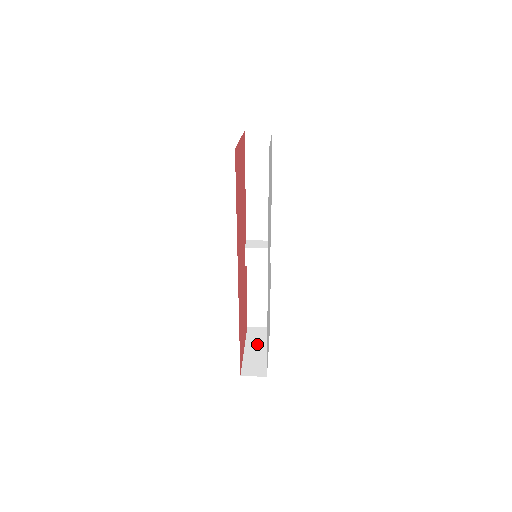
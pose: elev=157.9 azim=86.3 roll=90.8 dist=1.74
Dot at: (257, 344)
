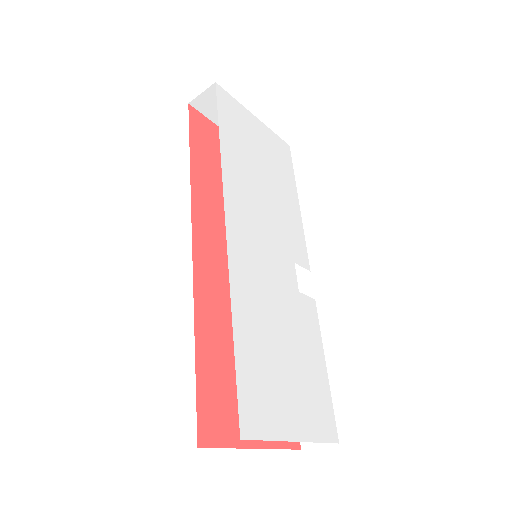
Dot at: occluded
